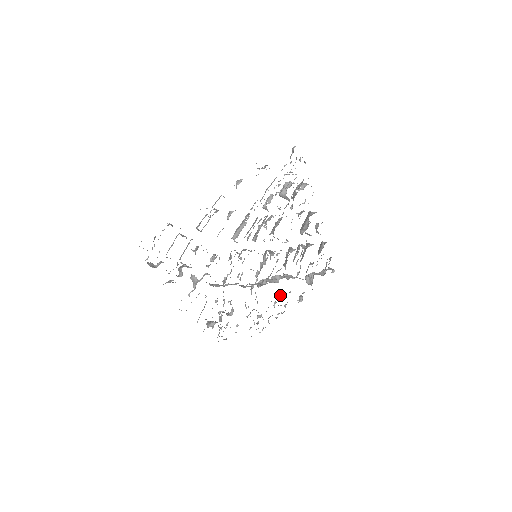
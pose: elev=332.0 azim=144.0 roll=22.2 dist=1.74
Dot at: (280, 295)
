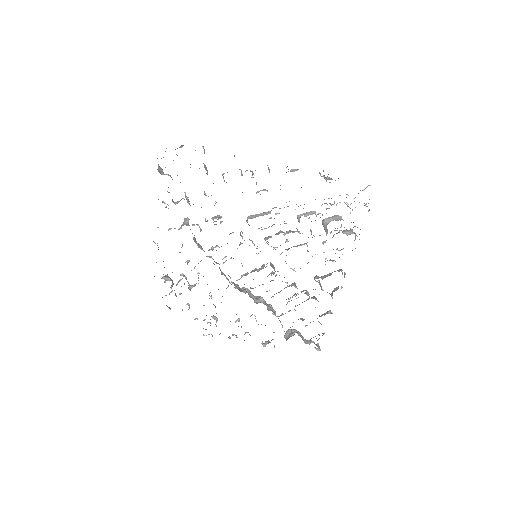
Dot at: occluded
